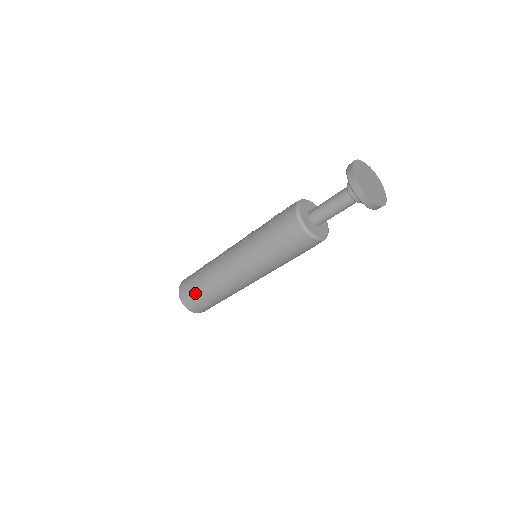
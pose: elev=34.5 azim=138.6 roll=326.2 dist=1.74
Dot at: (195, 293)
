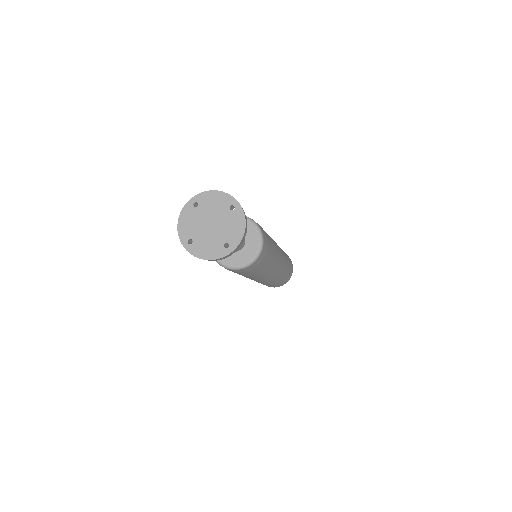
Dot at: occluded
